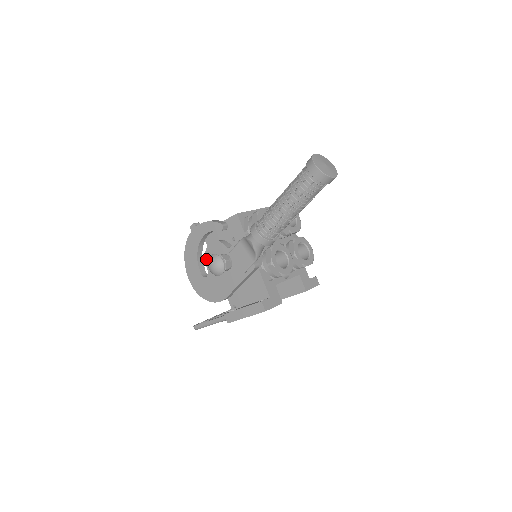
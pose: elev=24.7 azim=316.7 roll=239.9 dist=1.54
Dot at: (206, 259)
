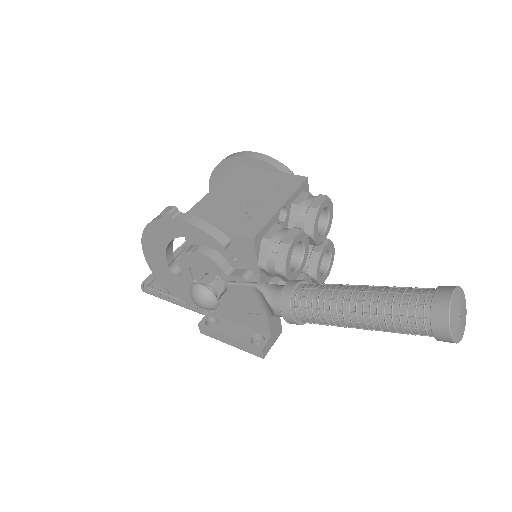
Dot at: (182, 261)
